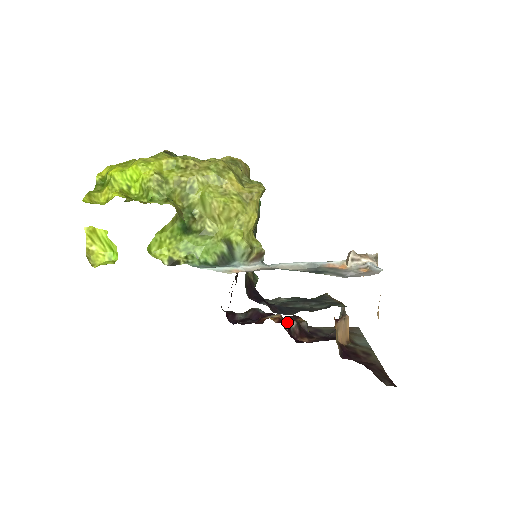
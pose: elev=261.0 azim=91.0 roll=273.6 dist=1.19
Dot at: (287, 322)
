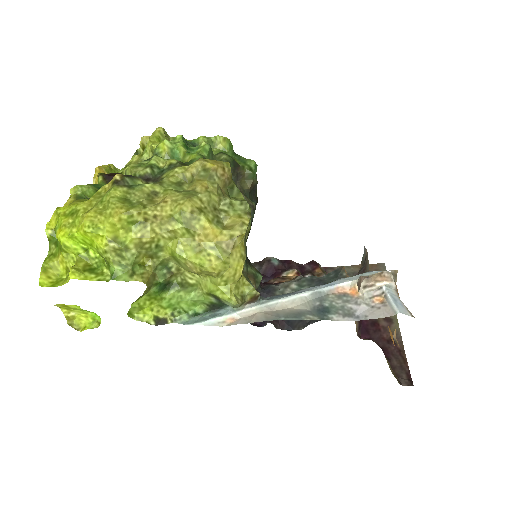
Dot at: occluded
